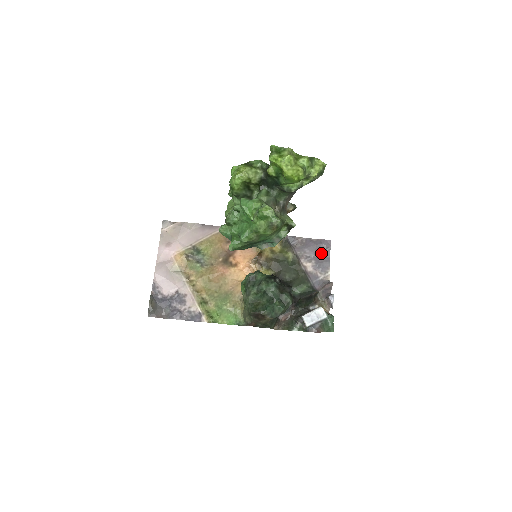
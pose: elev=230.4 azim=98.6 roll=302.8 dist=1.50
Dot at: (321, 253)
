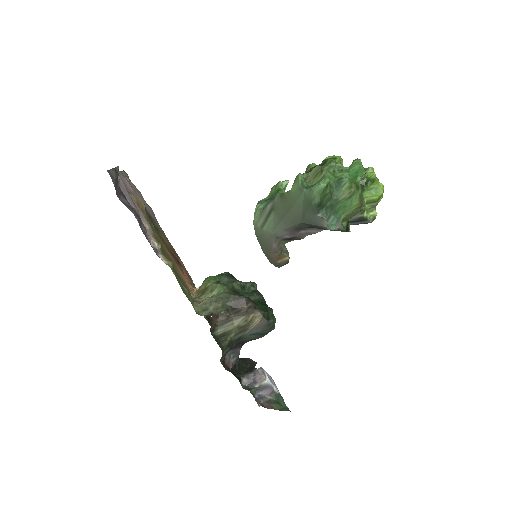
Dot at: occluded
